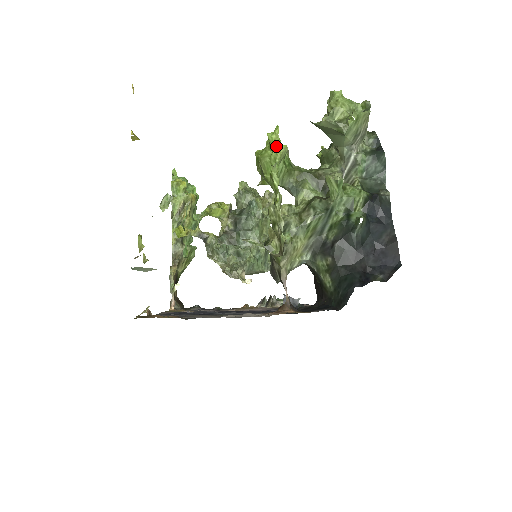
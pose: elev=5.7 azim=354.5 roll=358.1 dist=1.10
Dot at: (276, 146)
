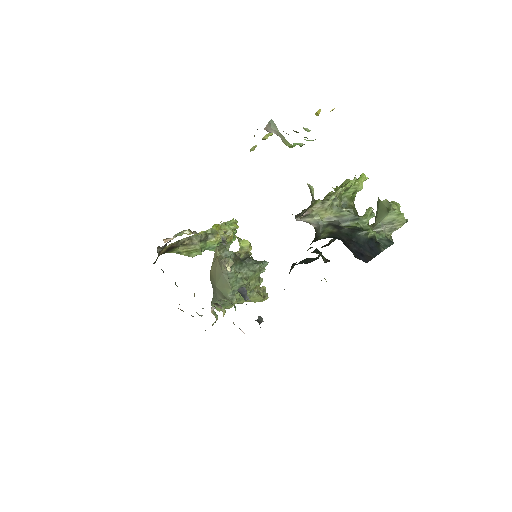
Dot at: (361, 180)
